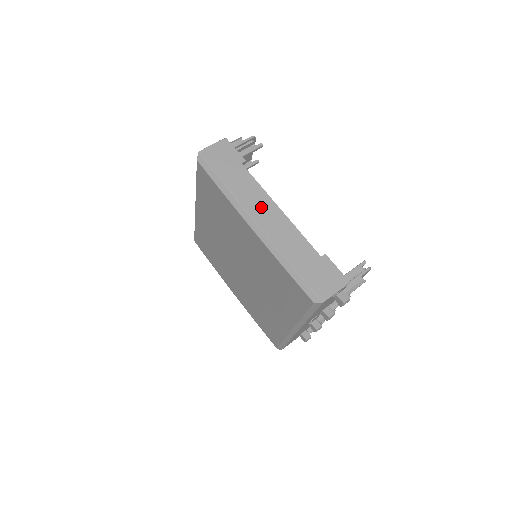
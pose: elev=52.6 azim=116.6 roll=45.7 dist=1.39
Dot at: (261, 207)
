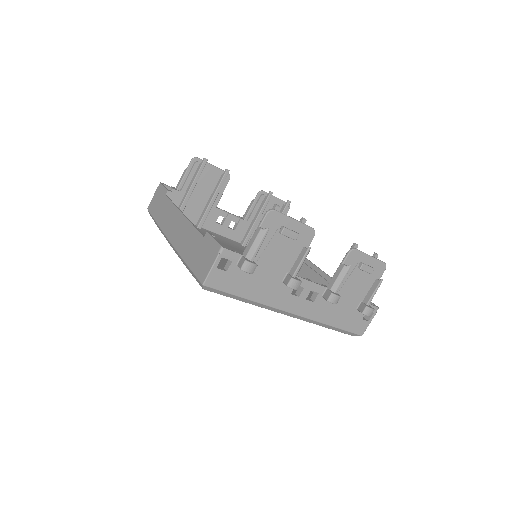
Dot at: (172, 223)
